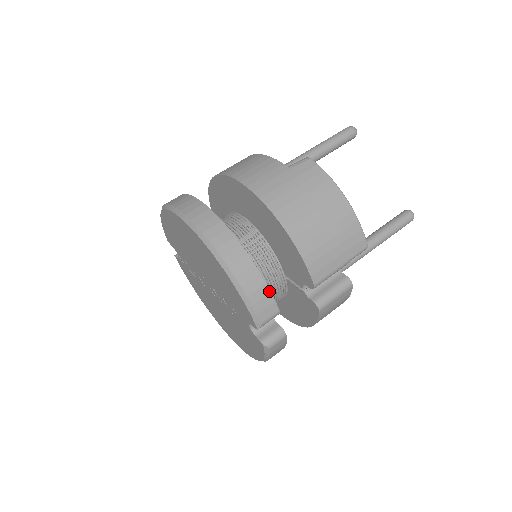
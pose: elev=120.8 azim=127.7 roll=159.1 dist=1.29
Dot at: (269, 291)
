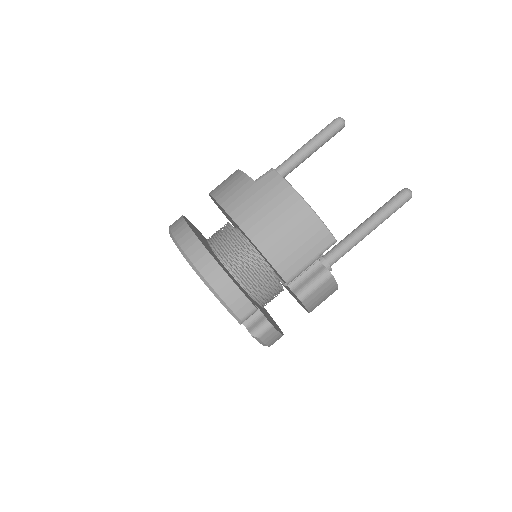
Dot at: (242, 293)
